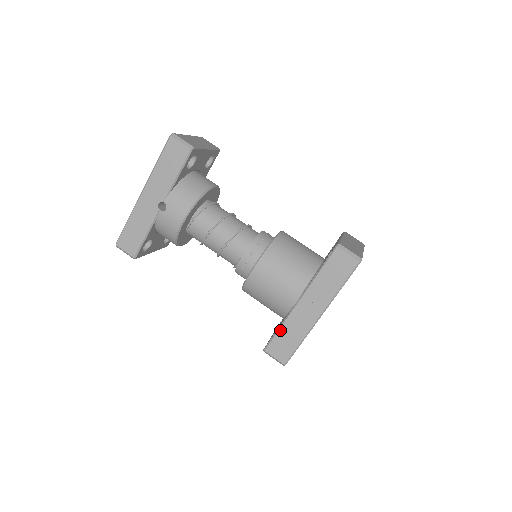
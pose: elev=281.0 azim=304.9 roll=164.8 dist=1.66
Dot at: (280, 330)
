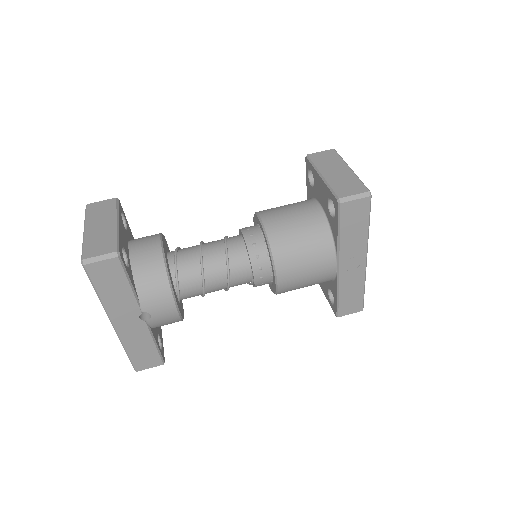
Dot at: (340, 296)
